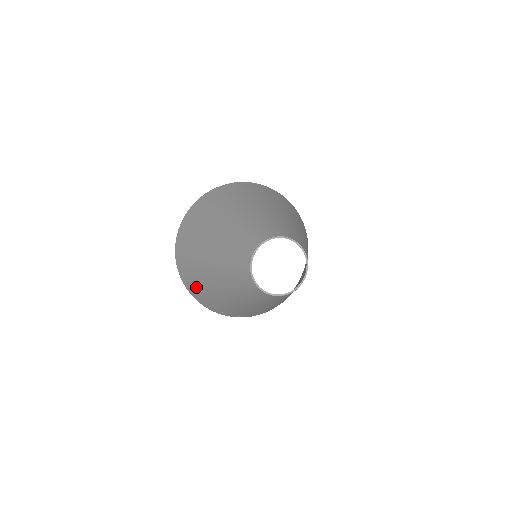
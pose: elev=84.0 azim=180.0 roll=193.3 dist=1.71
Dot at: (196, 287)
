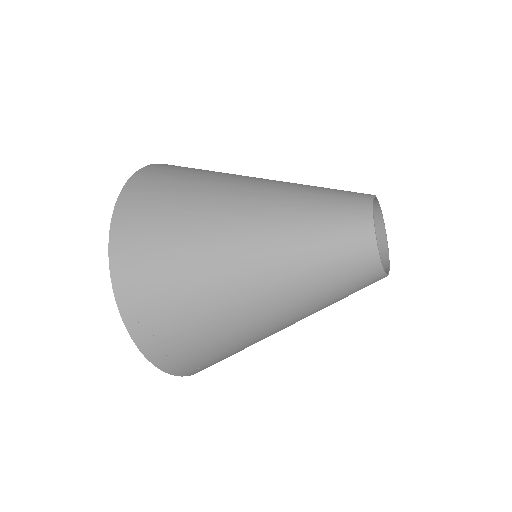
Dot at: (159, 260)
